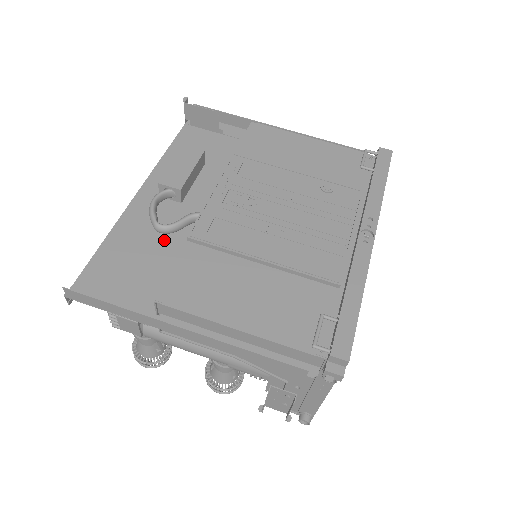
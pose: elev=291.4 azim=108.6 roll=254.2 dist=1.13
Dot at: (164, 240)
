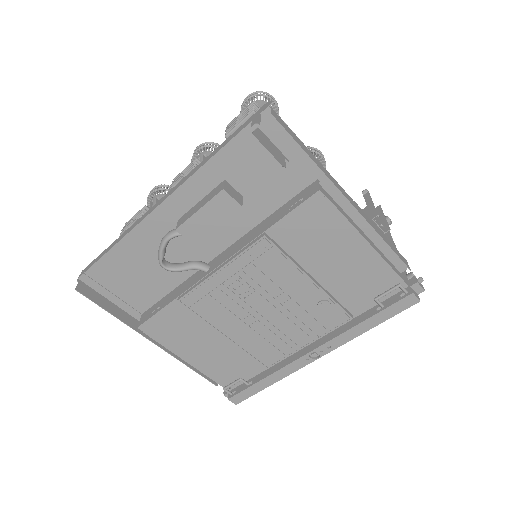
Dot at: occluded
